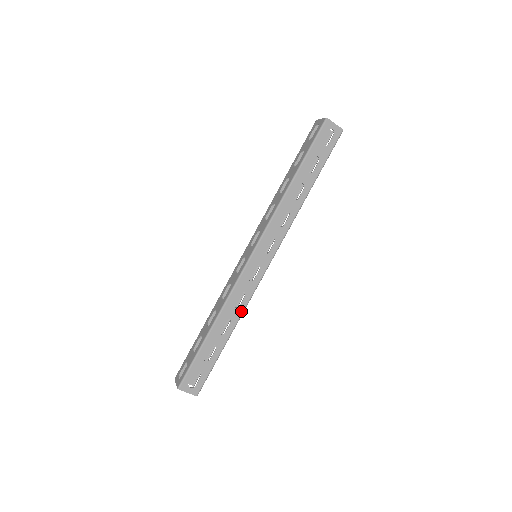
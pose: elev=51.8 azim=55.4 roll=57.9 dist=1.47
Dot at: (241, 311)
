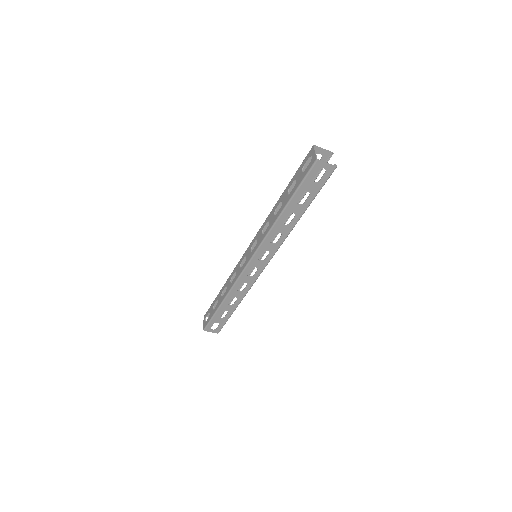
Dot at: (245, 293)
